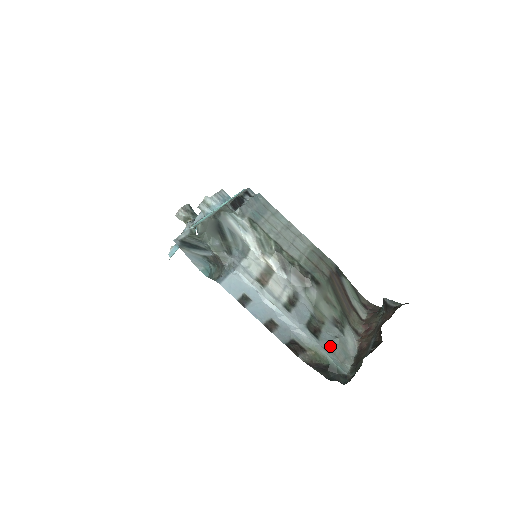
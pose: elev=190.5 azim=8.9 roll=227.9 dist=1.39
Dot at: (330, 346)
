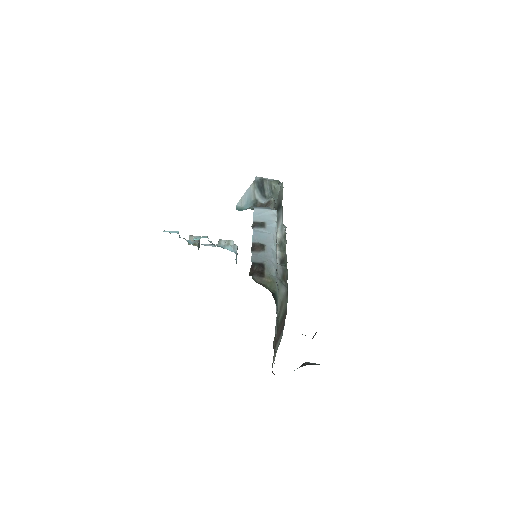
Dot at: occluded
